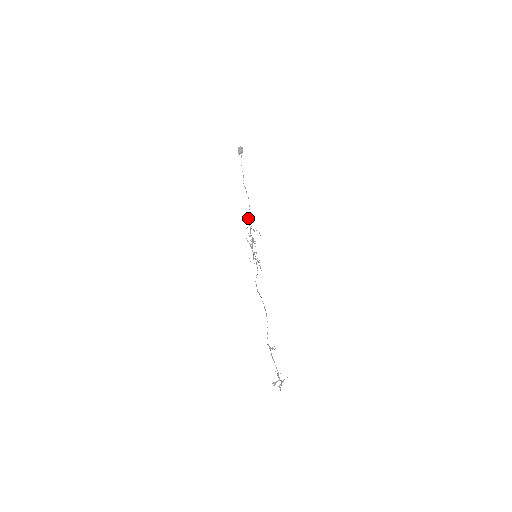
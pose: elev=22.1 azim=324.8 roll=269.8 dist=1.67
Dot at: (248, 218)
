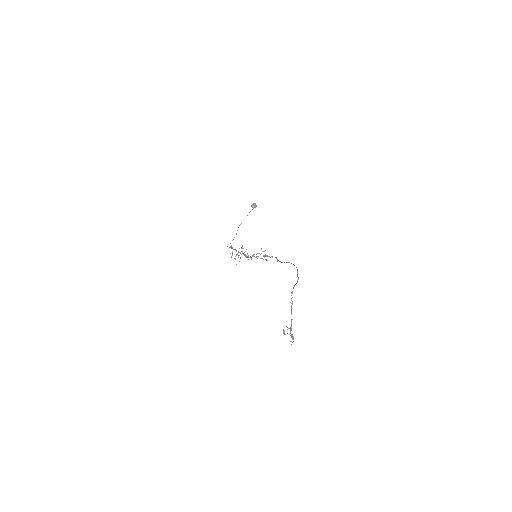
Dot at: (231, 245)
